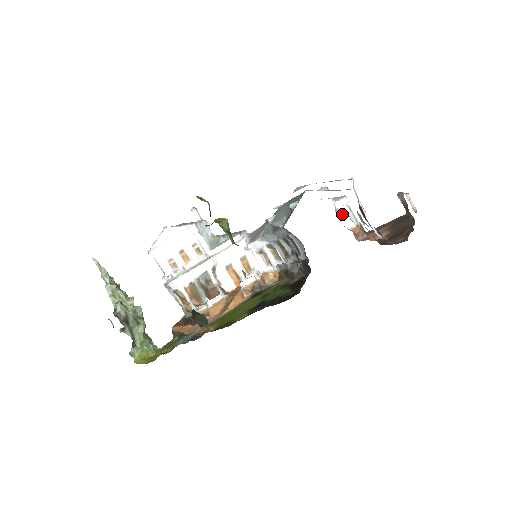
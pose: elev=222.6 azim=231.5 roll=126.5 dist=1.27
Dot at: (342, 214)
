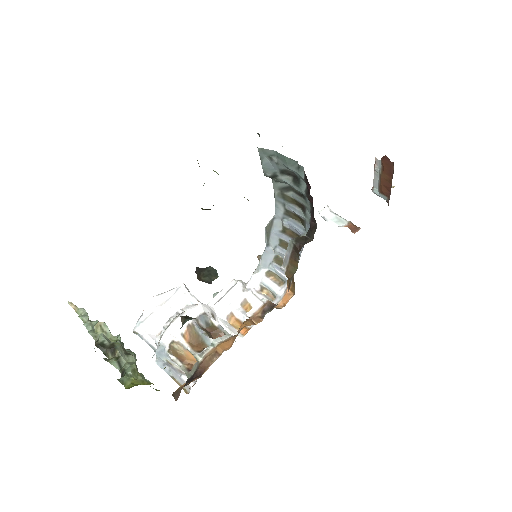
Dot at: (330, 220)
